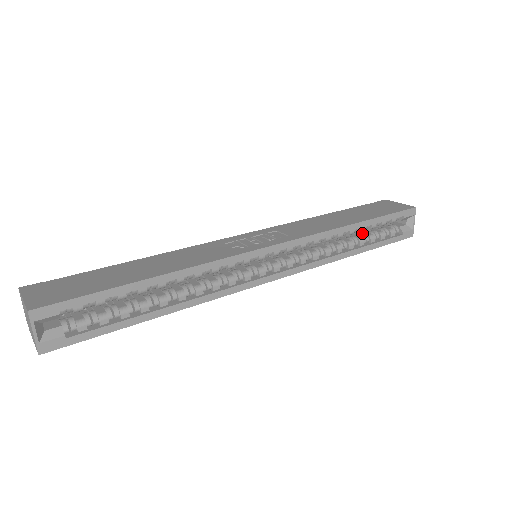
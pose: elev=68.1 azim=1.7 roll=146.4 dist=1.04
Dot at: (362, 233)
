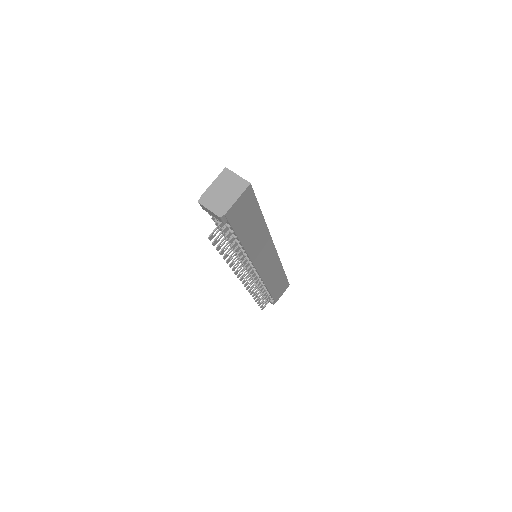
Dot at: occluded
